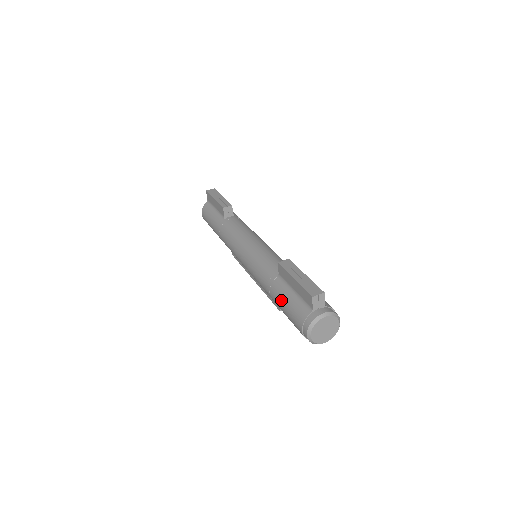
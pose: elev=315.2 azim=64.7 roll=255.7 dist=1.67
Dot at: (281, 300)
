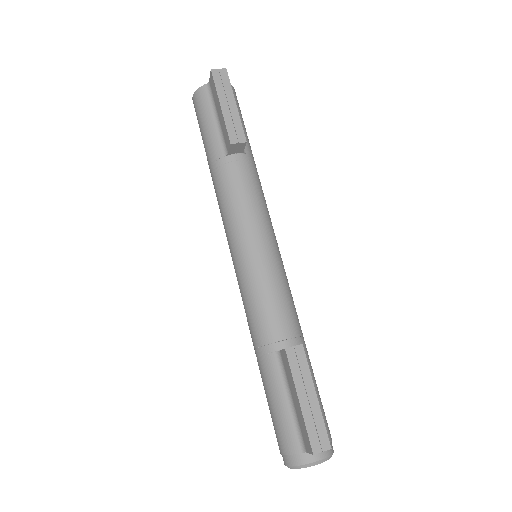
Dot at: (269, 392)
